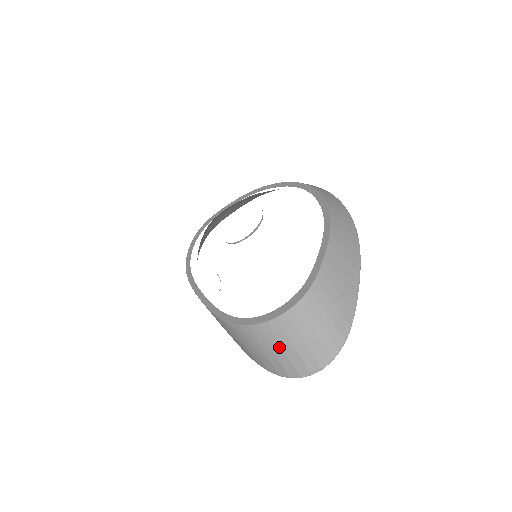
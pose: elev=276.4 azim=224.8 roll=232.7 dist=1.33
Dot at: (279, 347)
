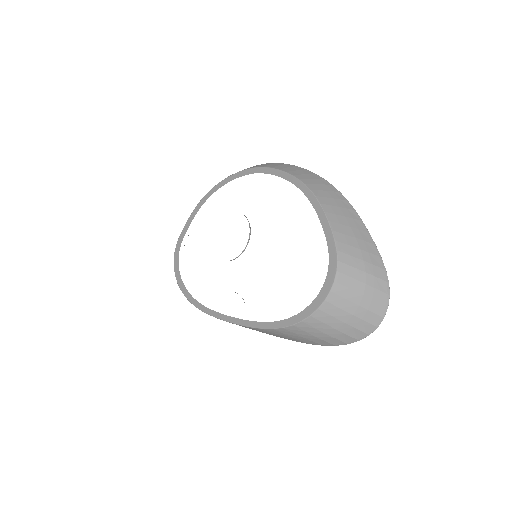
Dot at: (339, 322)
